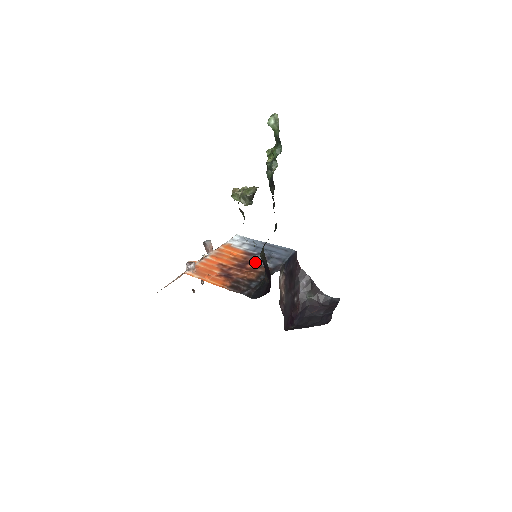
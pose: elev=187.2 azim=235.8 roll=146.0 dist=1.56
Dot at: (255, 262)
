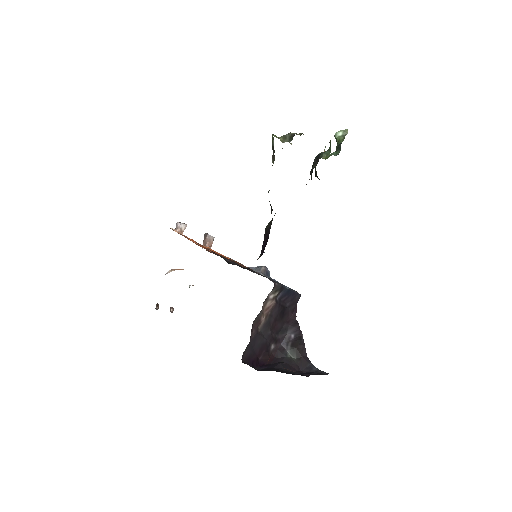
Dot at: occluded
